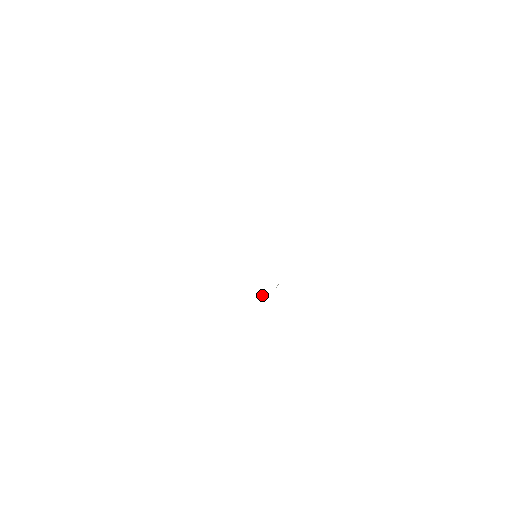
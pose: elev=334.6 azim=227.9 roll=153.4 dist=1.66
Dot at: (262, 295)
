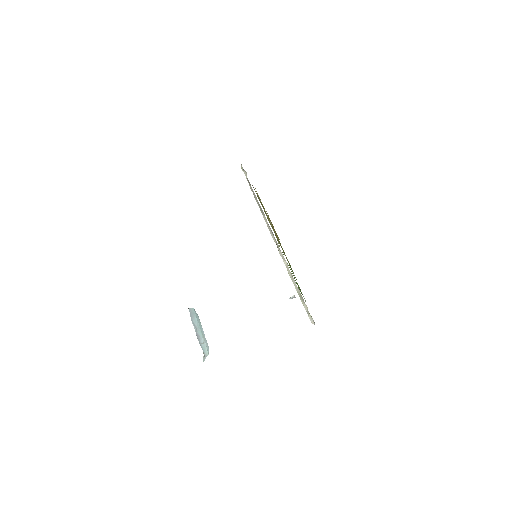
Dot at: occluded
